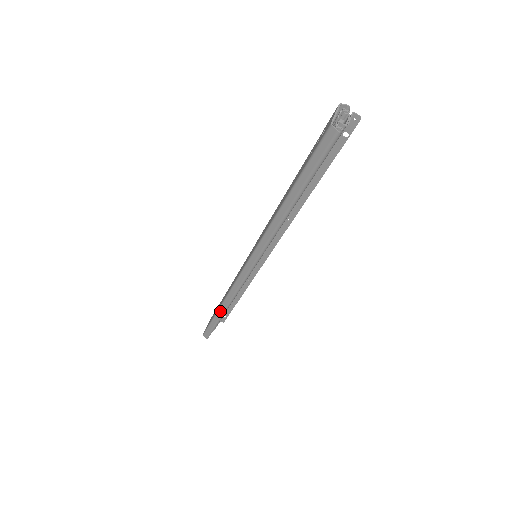
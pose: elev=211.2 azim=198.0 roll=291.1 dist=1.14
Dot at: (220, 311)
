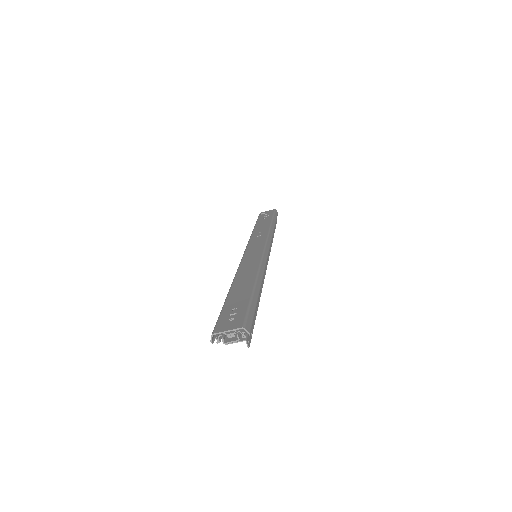
Dot at: occluded
